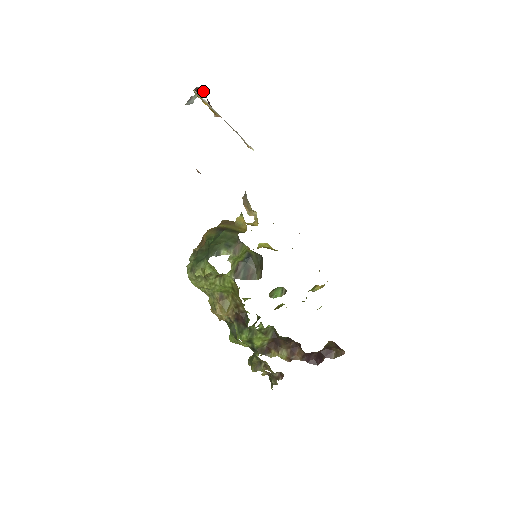
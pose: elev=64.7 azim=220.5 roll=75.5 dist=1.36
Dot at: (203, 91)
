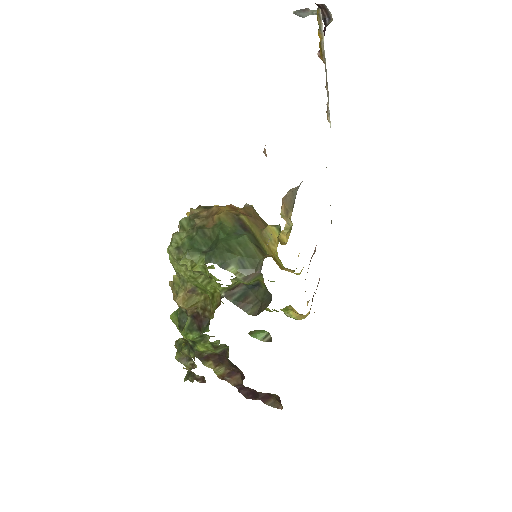
Dot at: (328, 15)
